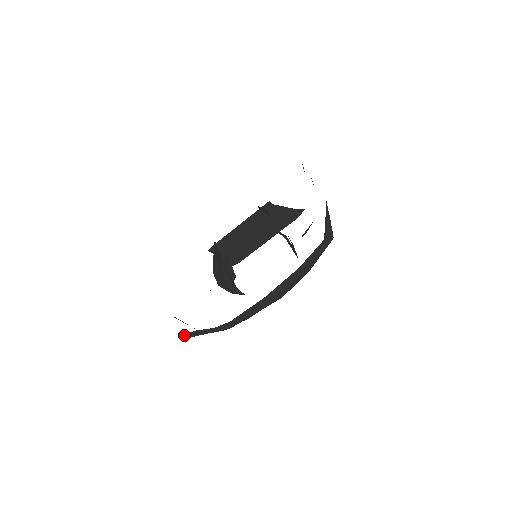
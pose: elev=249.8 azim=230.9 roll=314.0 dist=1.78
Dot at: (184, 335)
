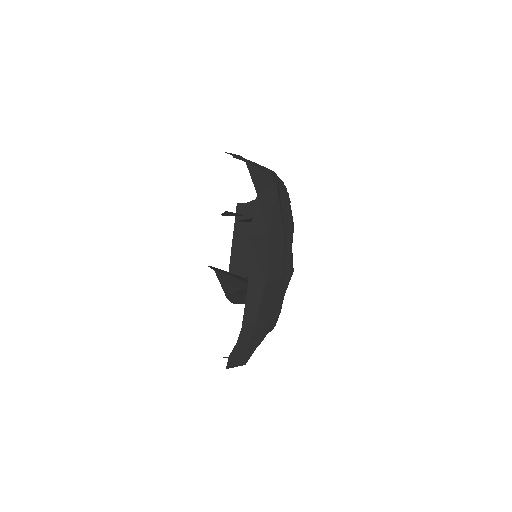
Dot at: (230, 367)
